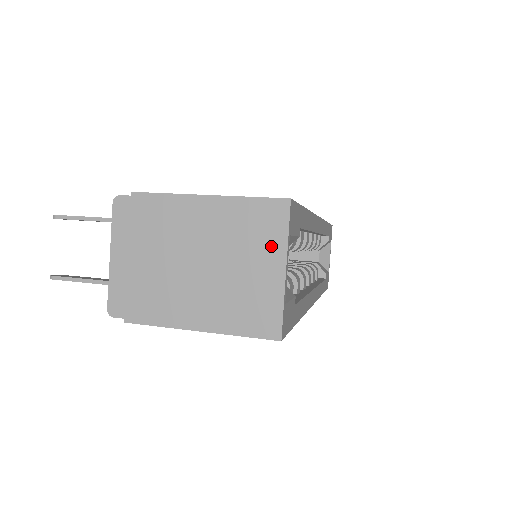
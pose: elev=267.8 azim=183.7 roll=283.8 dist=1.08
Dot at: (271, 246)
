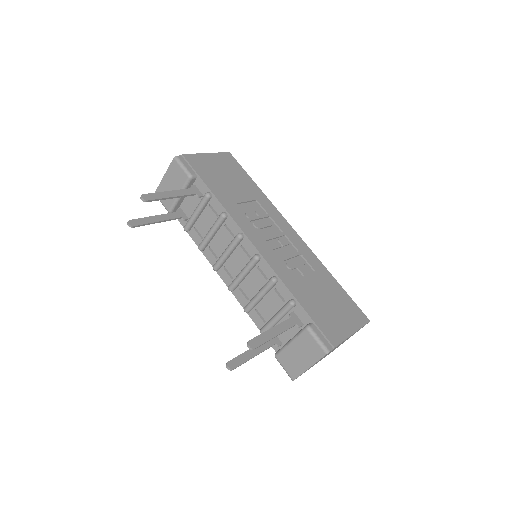
Dot at: occluded
